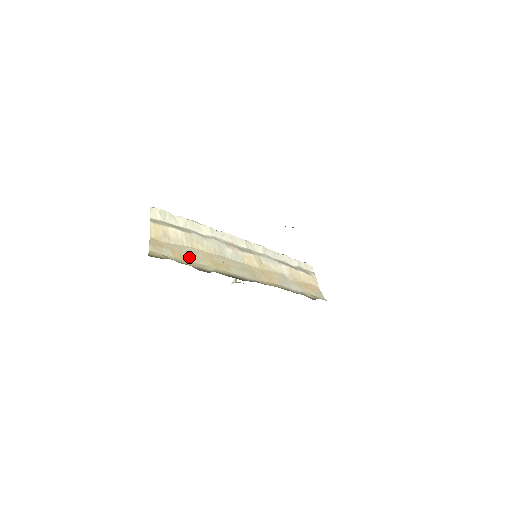
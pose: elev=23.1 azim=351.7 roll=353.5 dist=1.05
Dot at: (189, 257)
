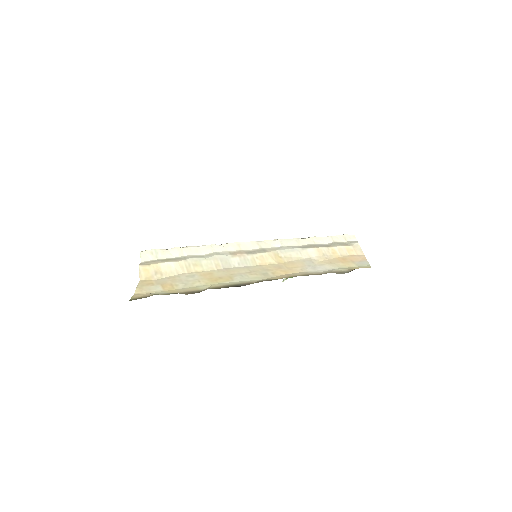
Dot at: (182, 284)
